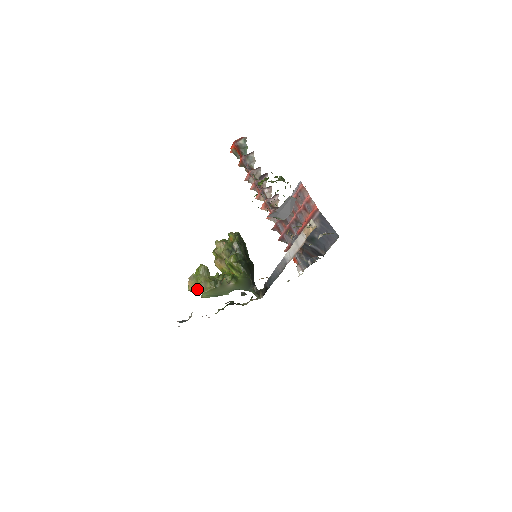
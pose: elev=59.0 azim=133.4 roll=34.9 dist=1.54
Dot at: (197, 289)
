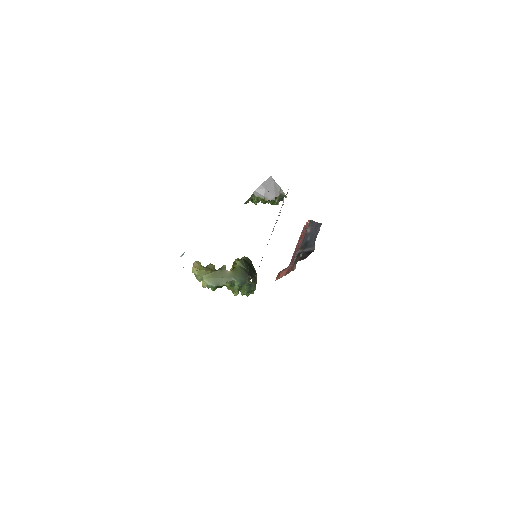
Dot at: (199, 271)
